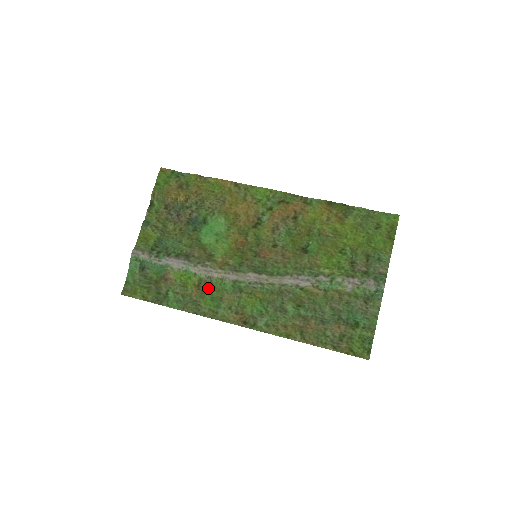
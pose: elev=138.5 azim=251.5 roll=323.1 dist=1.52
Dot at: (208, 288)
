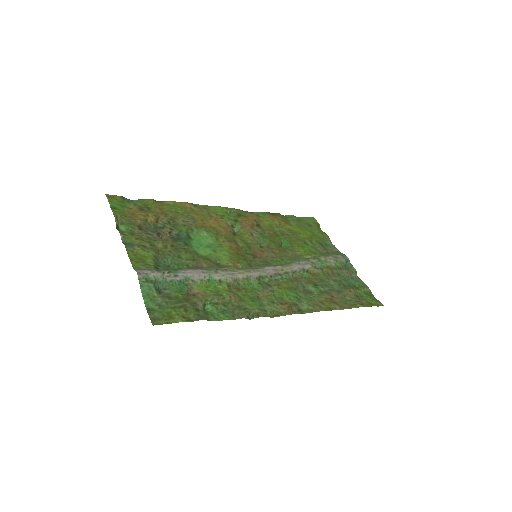
Dot at: (241, 291)
